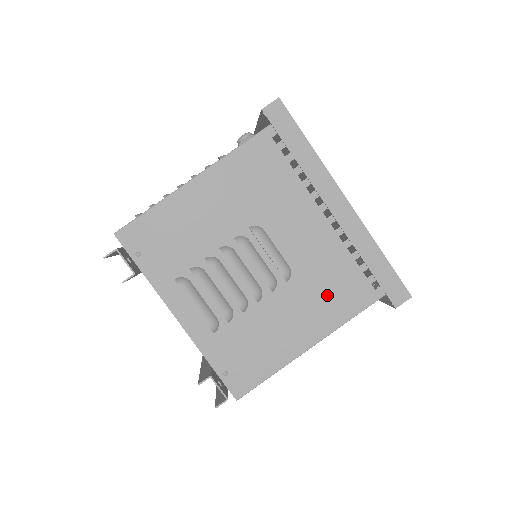
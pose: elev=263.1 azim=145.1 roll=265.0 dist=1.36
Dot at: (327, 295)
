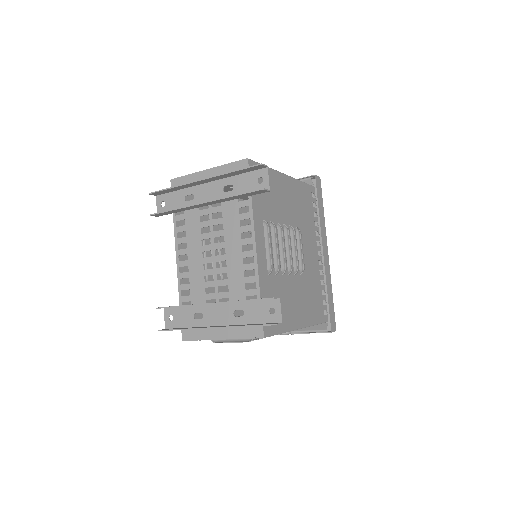
Dot at: (310, 300)
